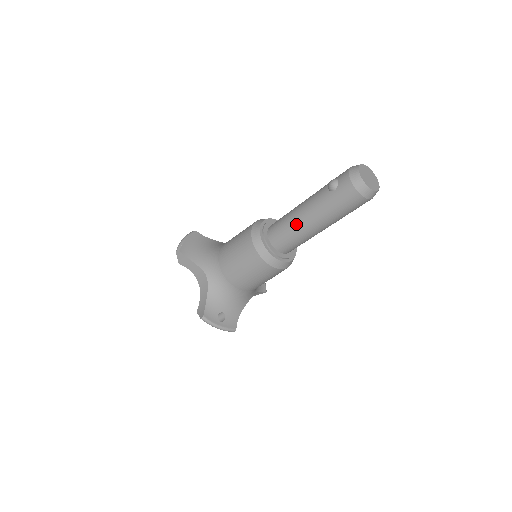
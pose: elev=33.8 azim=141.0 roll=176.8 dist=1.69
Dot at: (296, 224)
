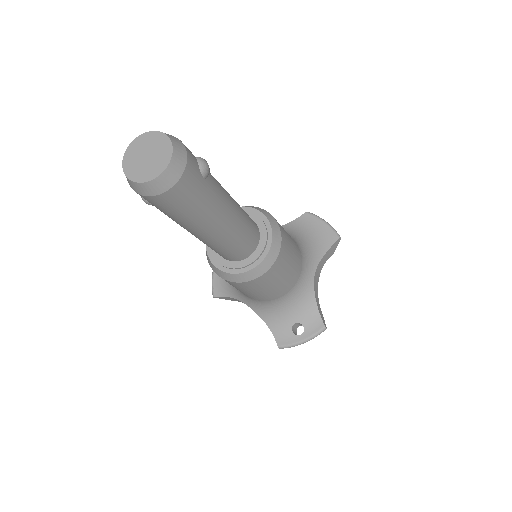
Dot at: occluded
